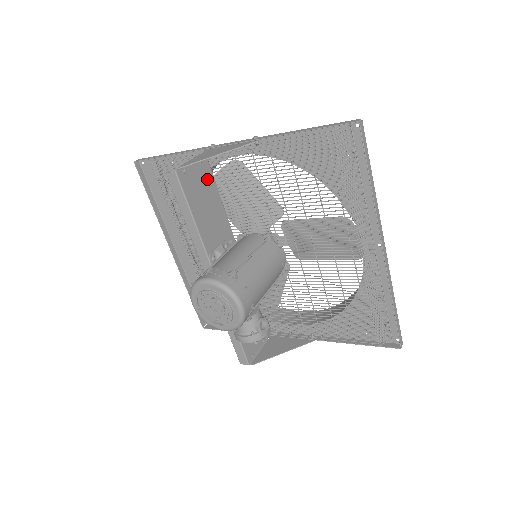
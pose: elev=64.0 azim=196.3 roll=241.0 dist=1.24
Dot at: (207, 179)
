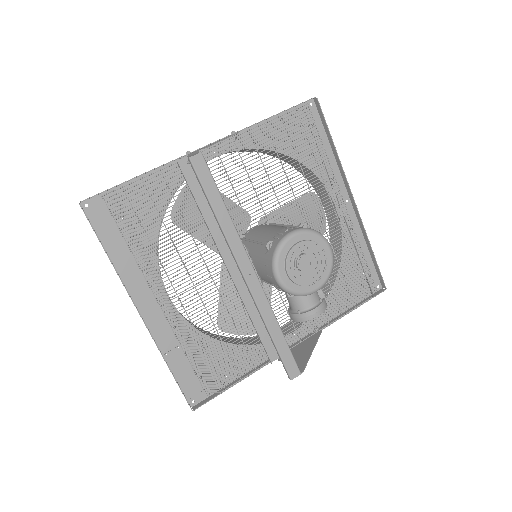
Dot at: occluded
